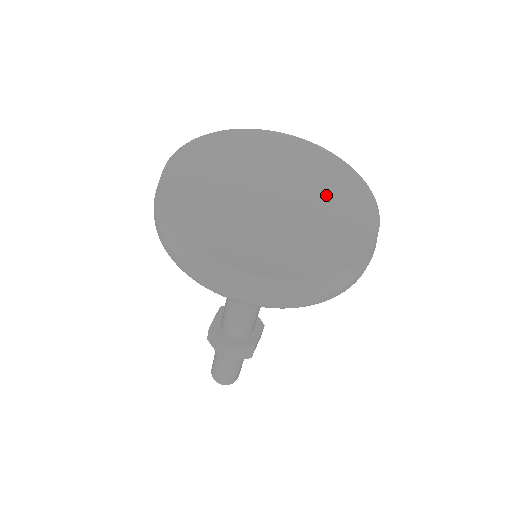
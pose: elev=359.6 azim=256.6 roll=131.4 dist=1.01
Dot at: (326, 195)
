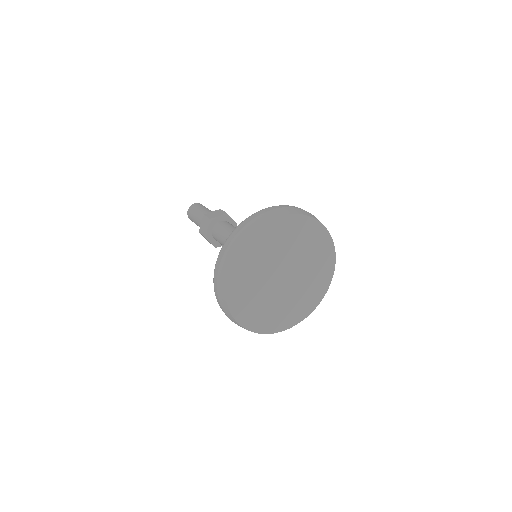
Dot at: (311, 266)
